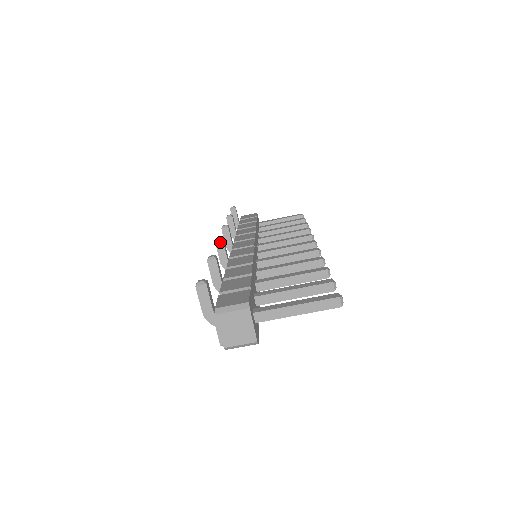
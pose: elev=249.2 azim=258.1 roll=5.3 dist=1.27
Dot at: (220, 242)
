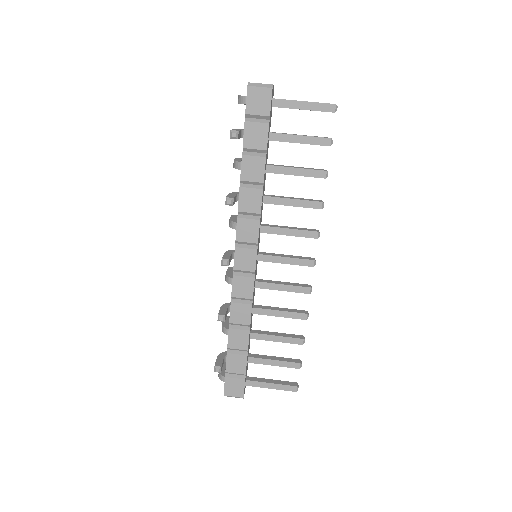
Dot at: (236, 215)
